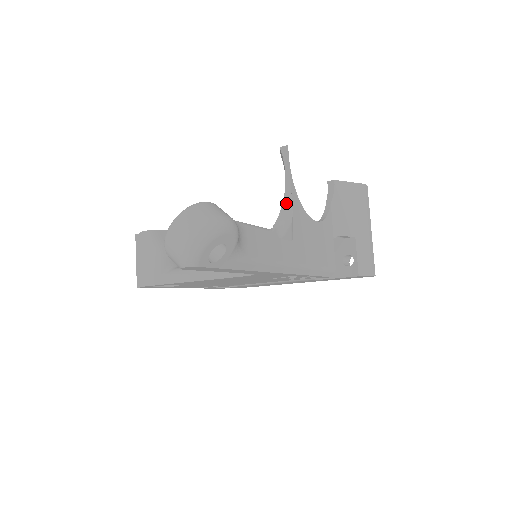
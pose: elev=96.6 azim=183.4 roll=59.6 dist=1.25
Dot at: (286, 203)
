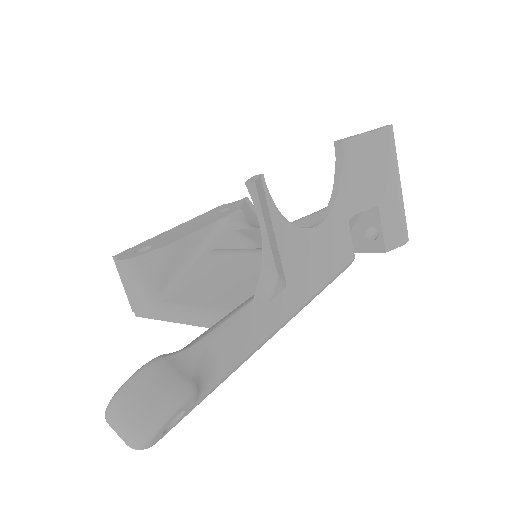
Dot at: (267, 259)
